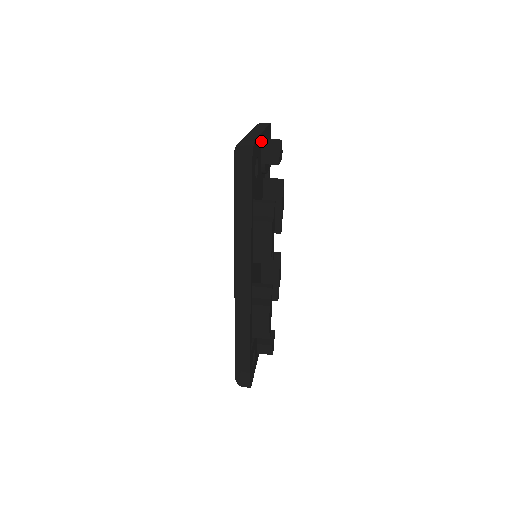
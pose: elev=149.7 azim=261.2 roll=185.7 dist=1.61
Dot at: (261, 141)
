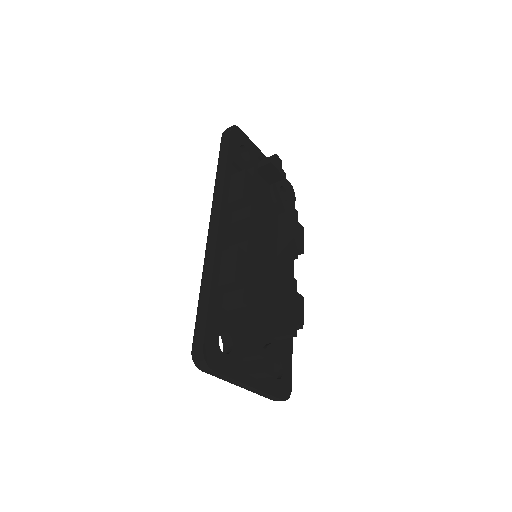
Dot at: (260, 156)
